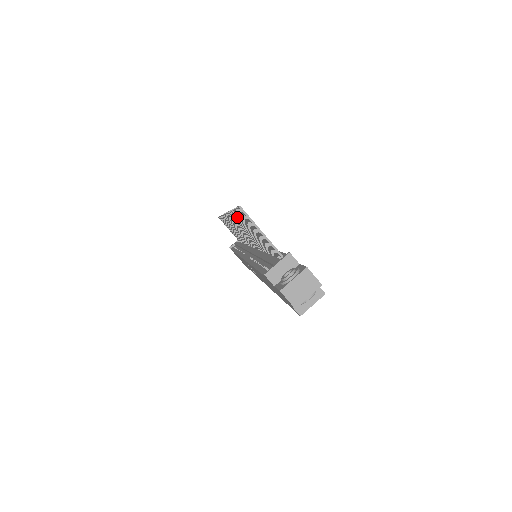
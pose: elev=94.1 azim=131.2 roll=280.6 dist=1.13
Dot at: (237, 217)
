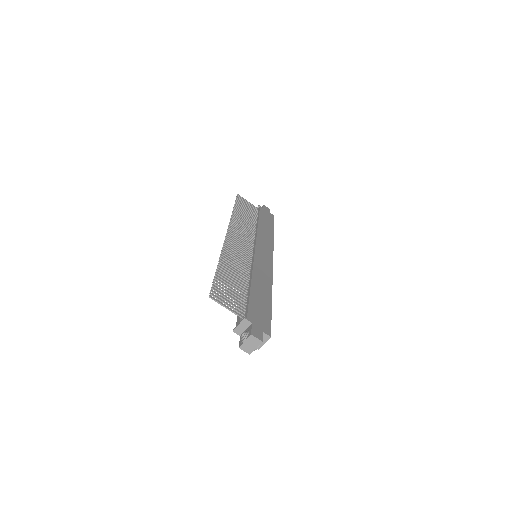
Dot at: (221, 272)
